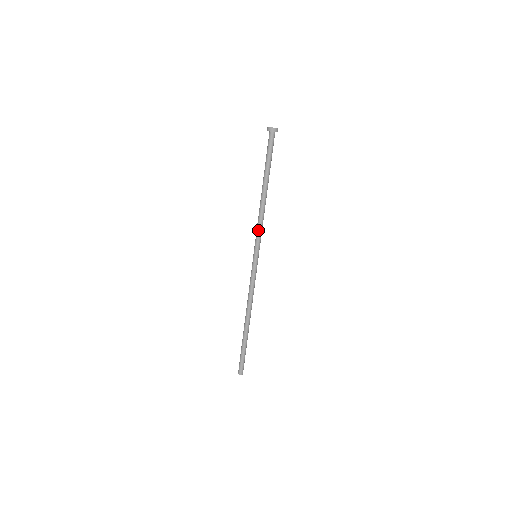
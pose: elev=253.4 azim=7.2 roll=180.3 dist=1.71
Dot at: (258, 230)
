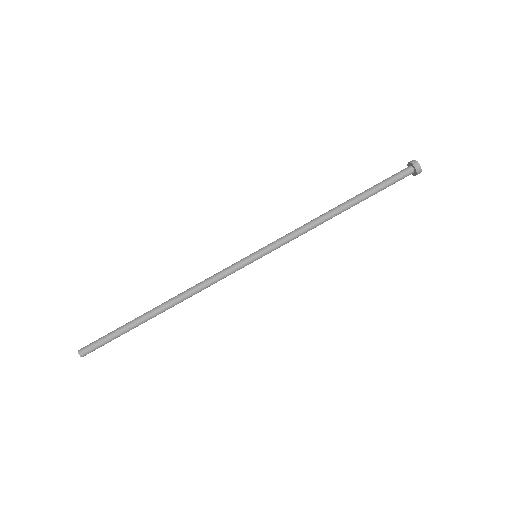
Dot at: (293, 238)
